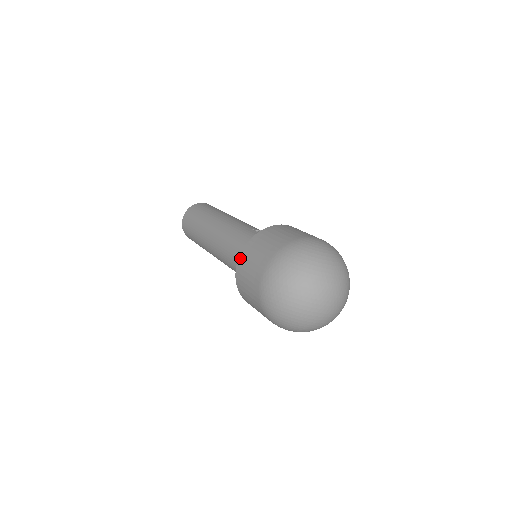
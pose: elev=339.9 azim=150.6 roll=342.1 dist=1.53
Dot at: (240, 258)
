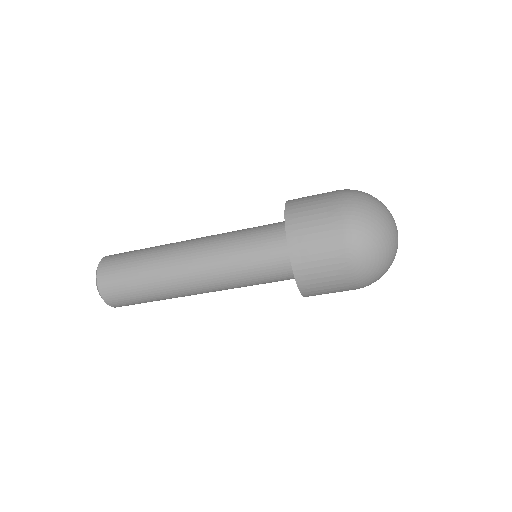
Dot at: (289, 201)
